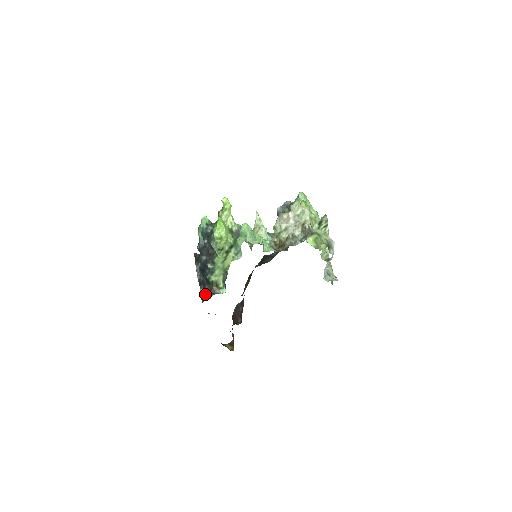
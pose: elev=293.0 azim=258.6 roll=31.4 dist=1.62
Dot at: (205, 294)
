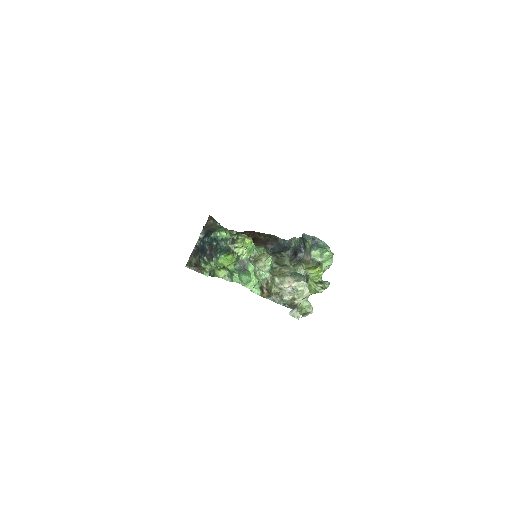
Dot at: (194, 257)
